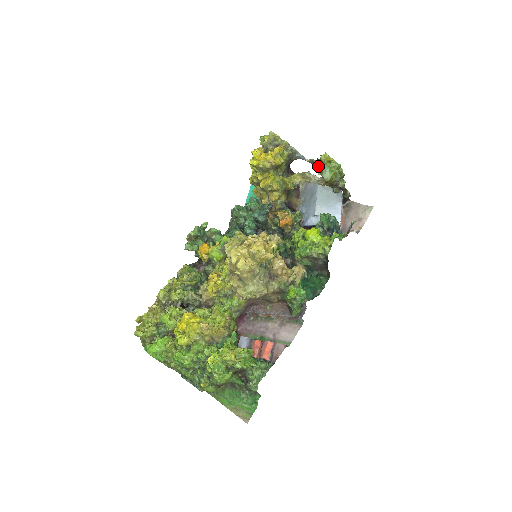
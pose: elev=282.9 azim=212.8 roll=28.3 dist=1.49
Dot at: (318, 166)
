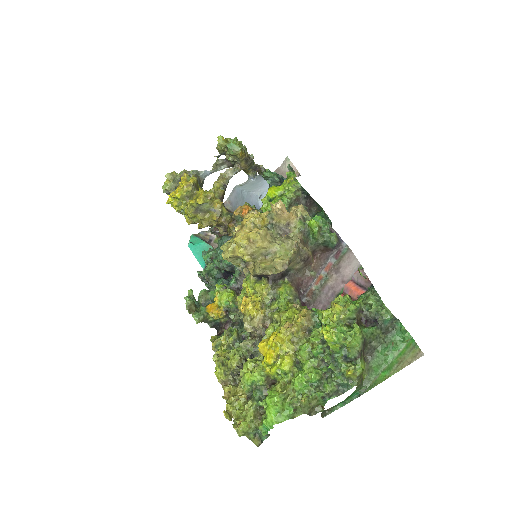
Dot at: (223, 166)
